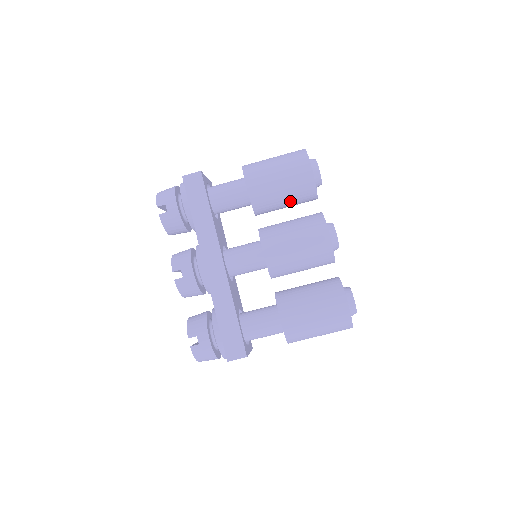
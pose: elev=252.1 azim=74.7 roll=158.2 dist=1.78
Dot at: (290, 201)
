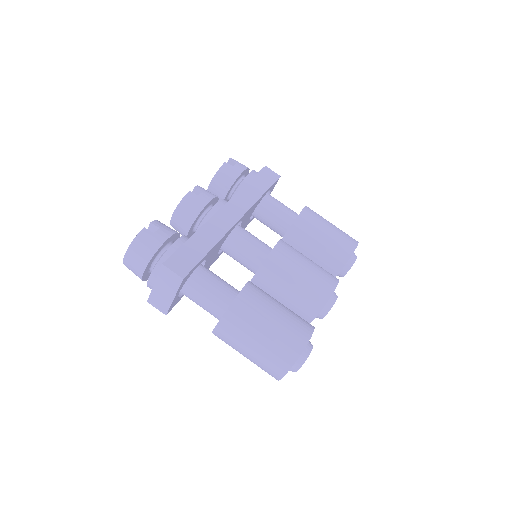
Dot at: (319, 252)
